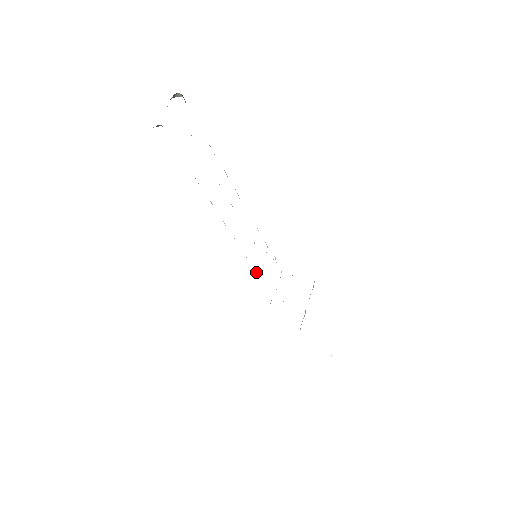
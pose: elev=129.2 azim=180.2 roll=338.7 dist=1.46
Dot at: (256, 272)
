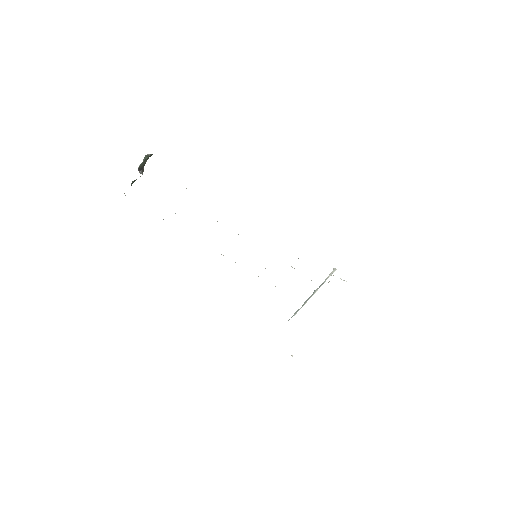
Dot at: occluded
